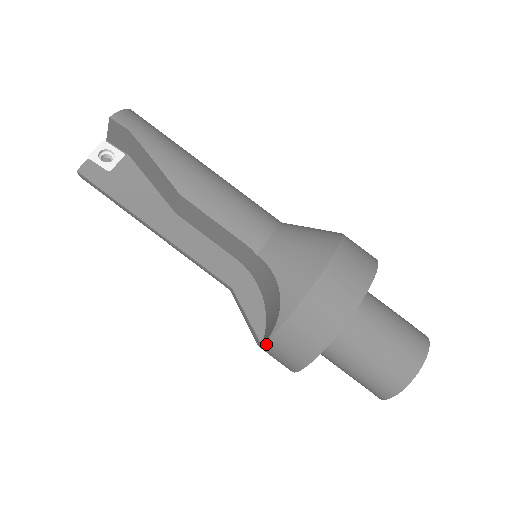
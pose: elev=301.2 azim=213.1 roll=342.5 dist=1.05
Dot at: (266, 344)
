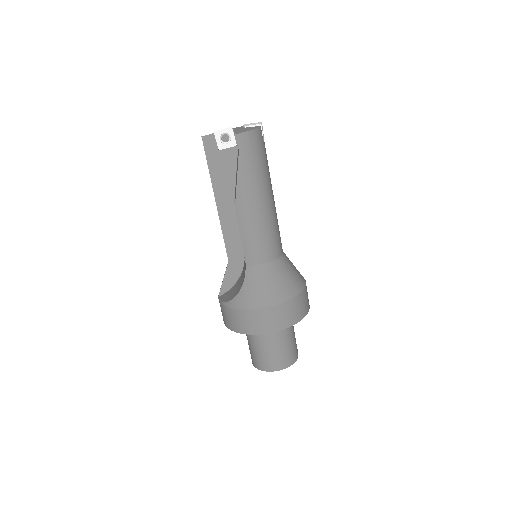
Dot at: occluded
